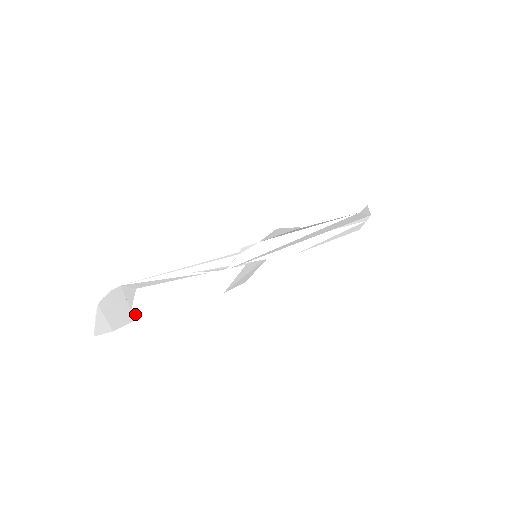
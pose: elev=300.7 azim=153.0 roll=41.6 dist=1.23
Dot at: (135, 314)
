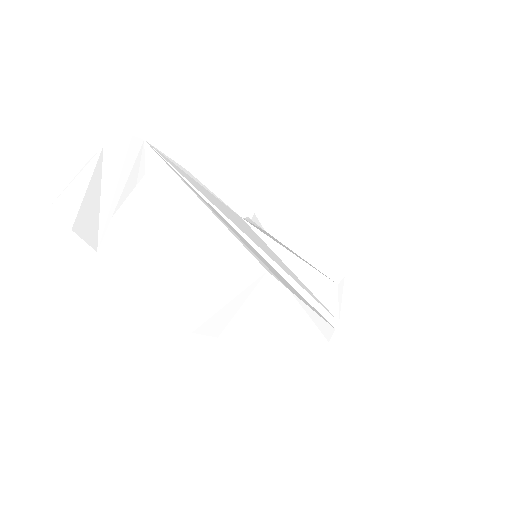
Dot at: (106, 236)
